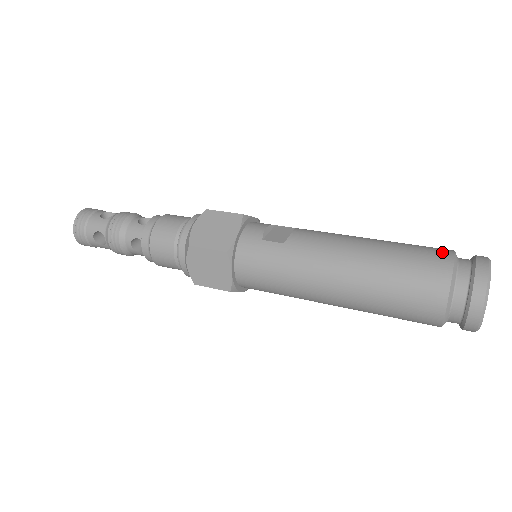
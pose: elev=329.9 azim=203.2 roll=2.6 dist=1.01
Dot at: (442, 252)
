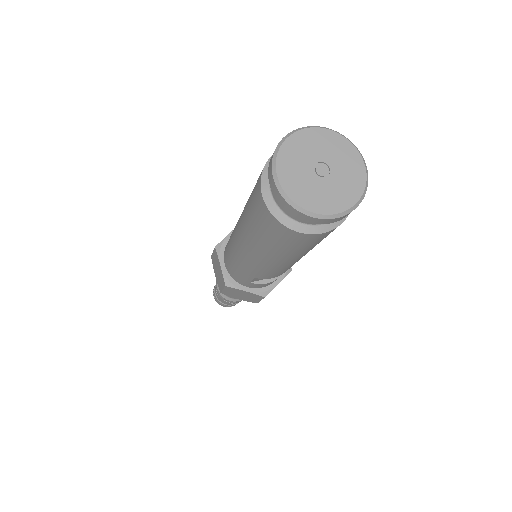
Dot at: occluded
